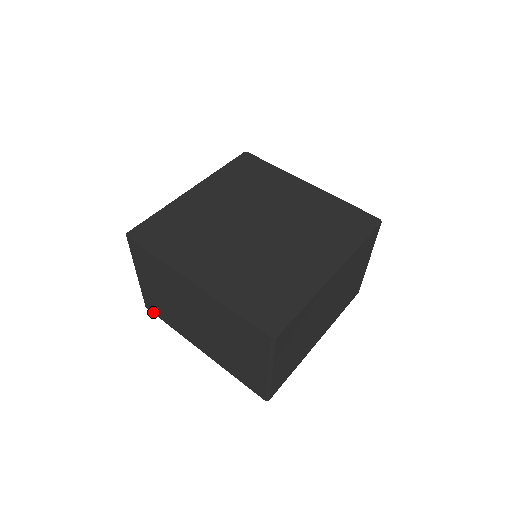
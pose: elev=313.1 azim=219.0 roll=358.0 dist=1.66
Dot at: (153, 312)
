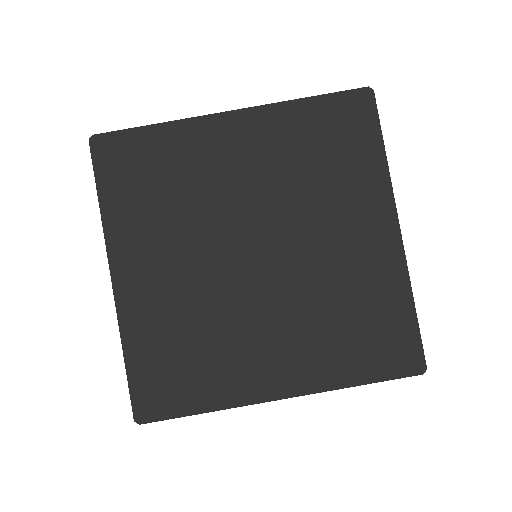
Dot at: occluded
